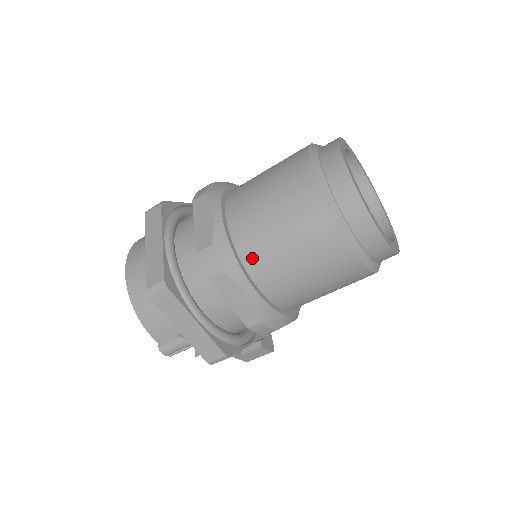
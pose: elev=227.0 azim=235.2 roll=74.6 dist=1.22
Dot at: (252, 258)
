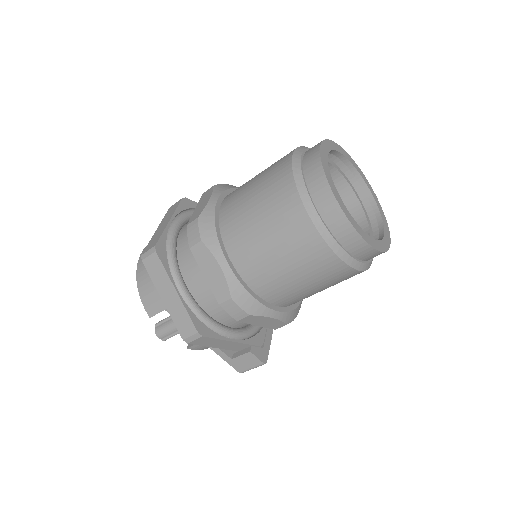
Dot at: (230, 233)
